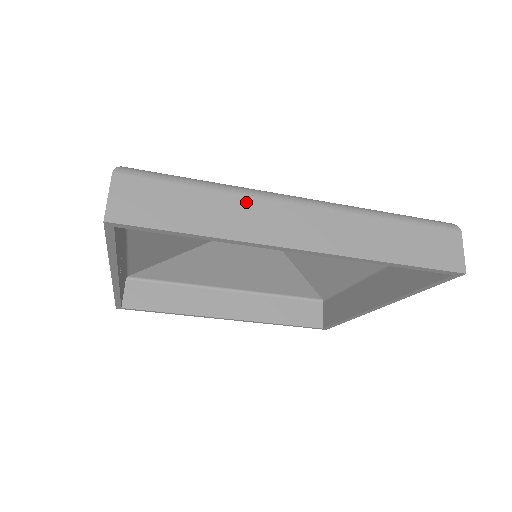
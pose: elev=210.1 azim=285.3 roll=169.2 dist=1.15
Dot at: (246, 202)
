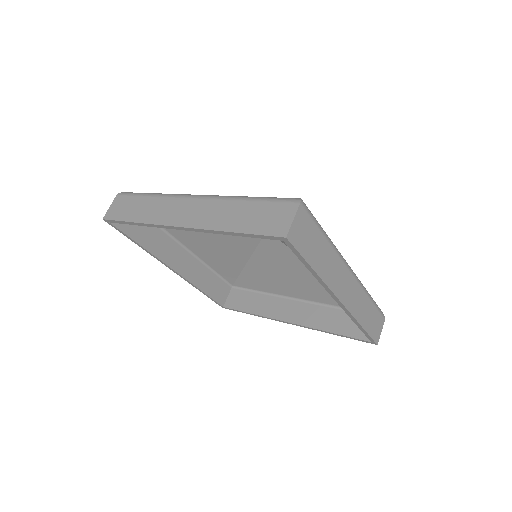
Dot at: (336, 259)
